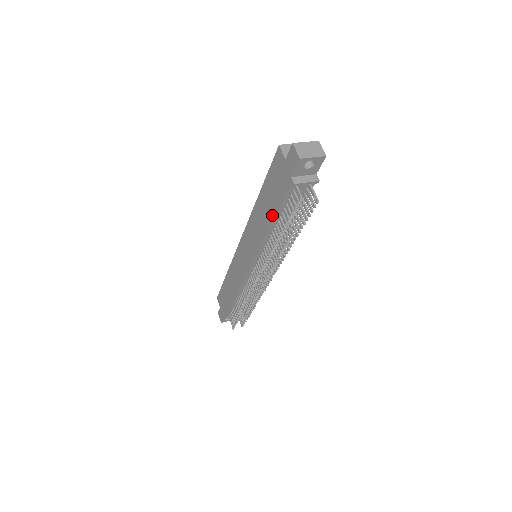
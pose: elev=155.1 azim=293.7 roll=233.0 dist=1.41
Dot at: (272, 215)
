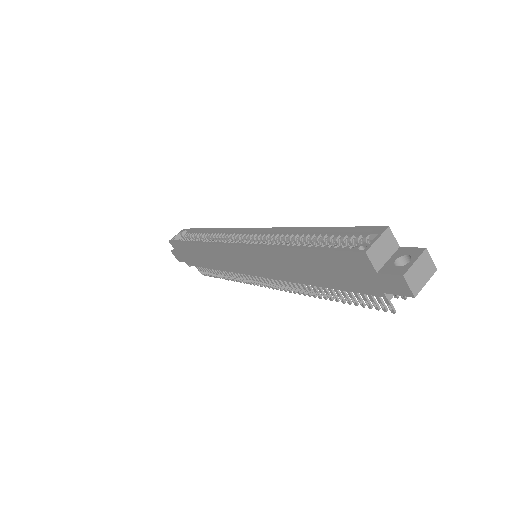
Dot at: (323, 283)
